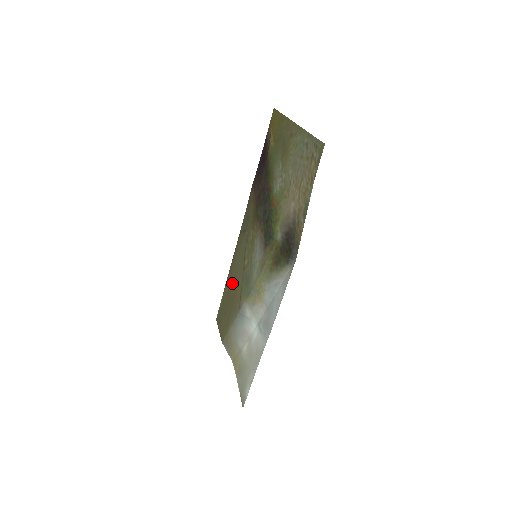
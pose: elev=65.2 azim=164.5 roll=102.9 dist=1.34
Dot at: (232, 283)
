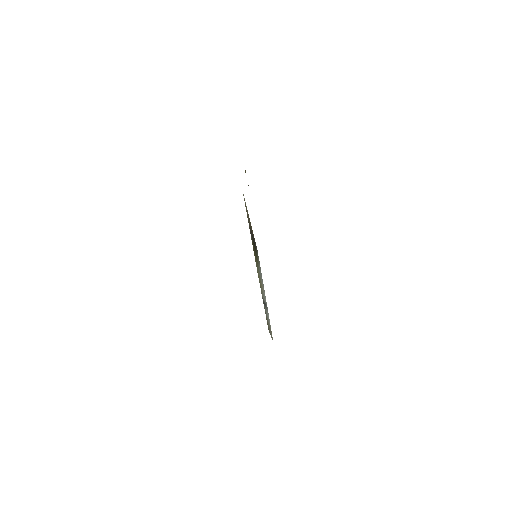
Dot at: occluded
